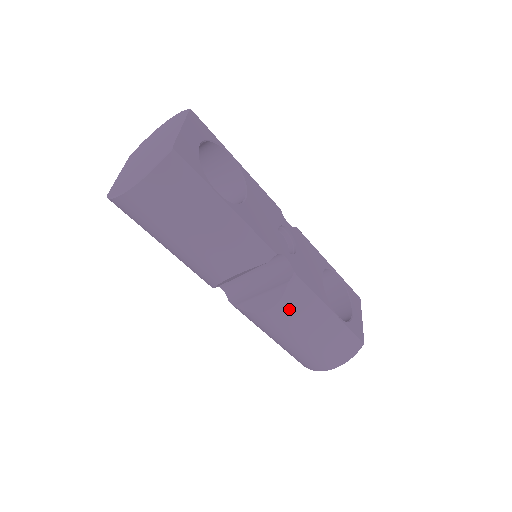
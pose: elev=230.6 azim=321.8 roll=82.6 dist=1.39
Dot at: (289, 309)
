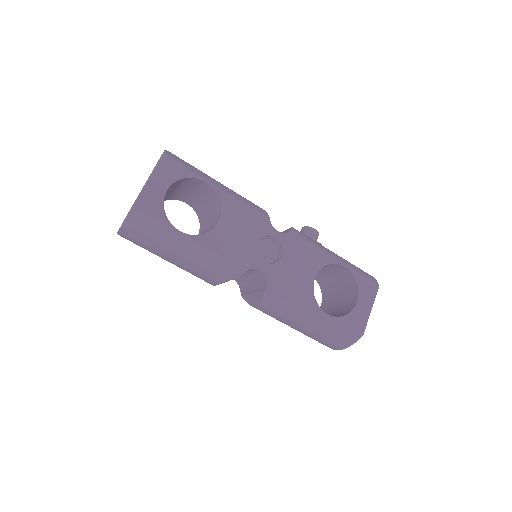
Dot at: (273, 308)
